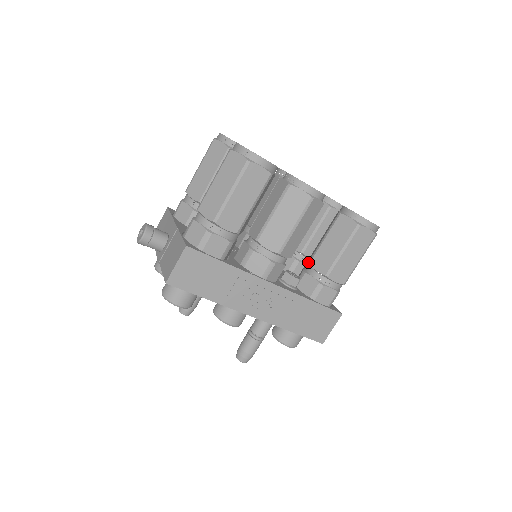
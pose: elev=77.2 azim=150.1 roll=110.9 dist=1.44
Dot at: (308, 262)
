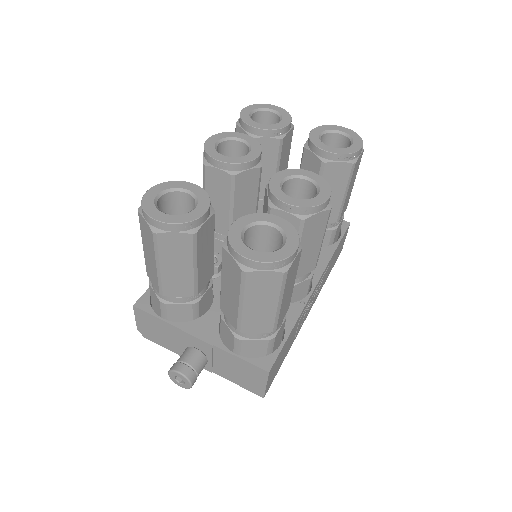
Dot at: occluded
